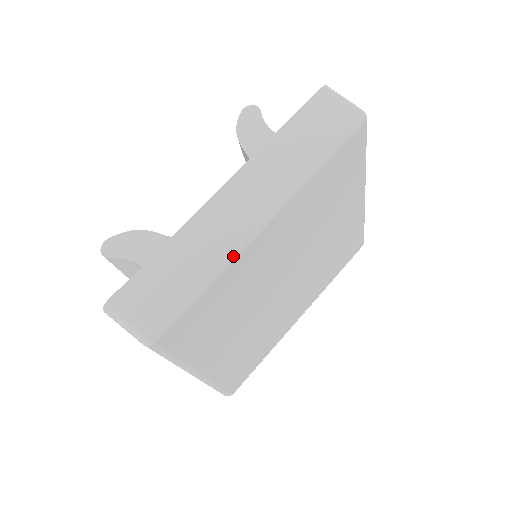
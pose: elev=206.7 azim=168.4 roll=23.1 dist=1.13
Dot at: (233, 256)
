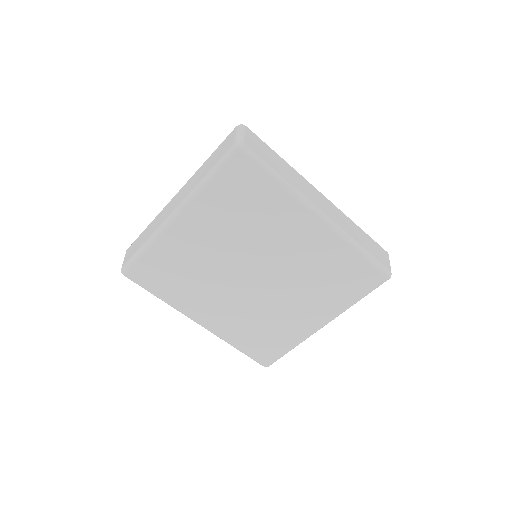
Dot at: (298, 197)
